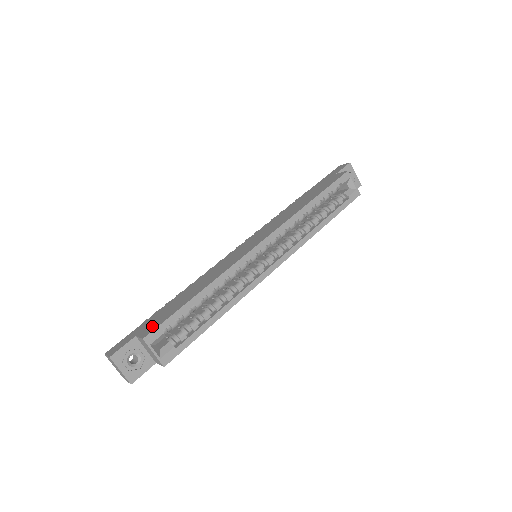
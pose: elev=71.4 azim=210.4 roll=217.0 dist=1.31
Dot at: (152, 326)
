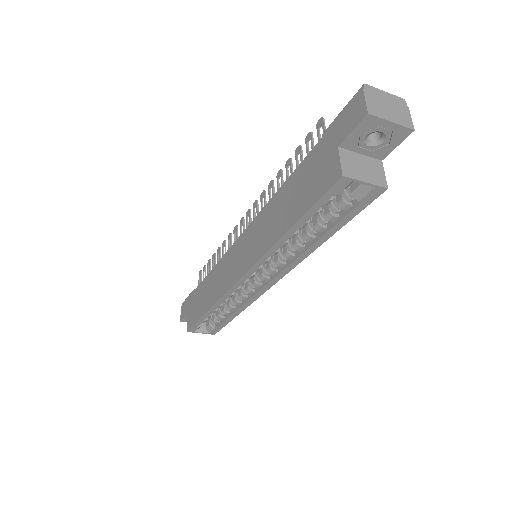
Dot at: (191, 318)
